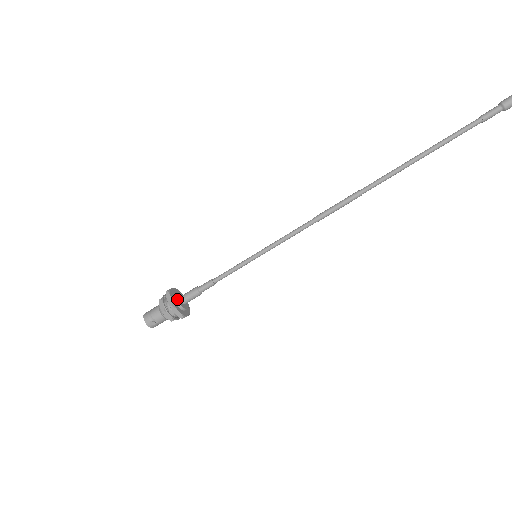
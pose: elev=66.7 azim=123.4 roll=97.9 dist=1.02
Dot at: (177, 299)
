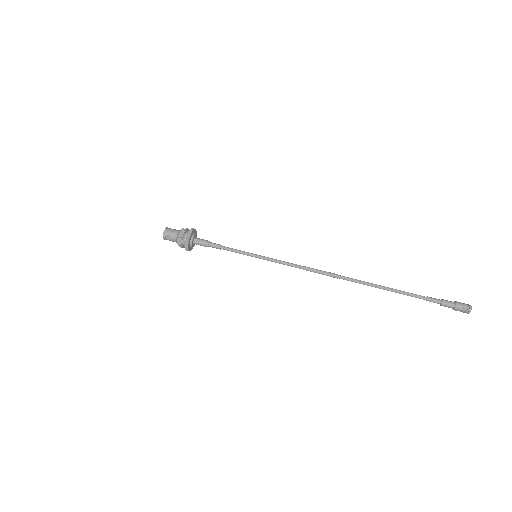
Dot at: (193, 238)
